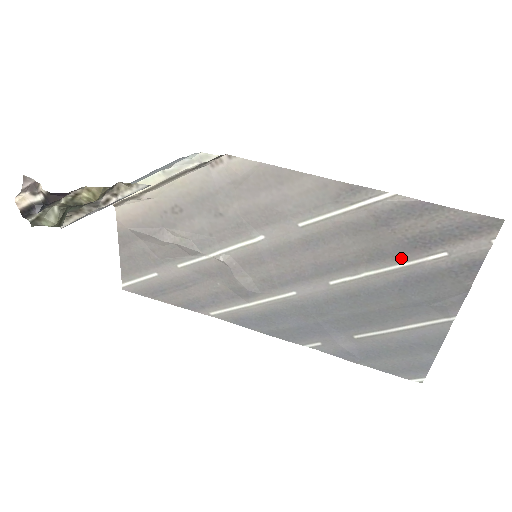
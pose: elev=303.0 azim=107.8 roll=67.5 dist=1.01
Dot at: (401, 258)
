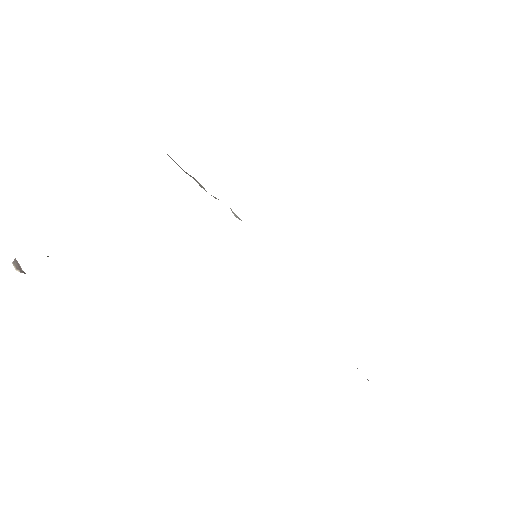
Dot at: occluded
